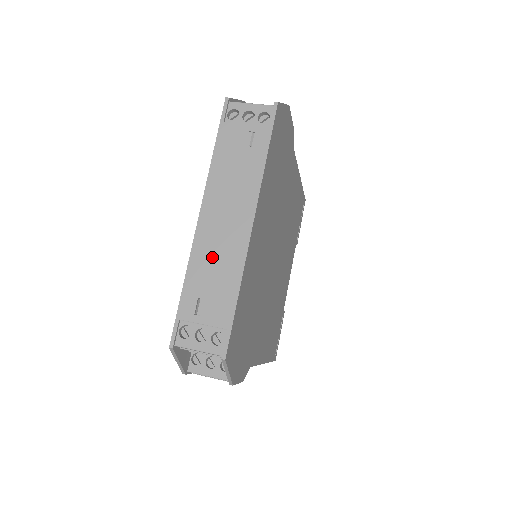
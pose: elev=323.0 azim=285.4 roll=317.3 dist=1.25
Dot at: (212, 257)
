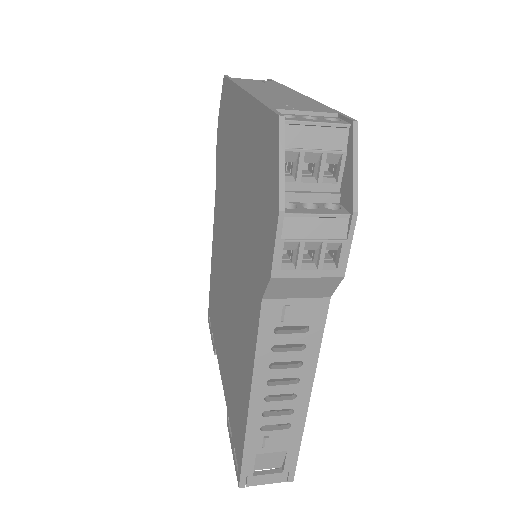
Dot at: (278, 97)
